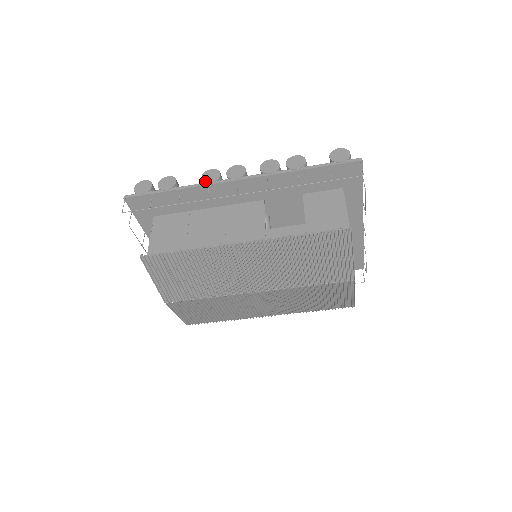
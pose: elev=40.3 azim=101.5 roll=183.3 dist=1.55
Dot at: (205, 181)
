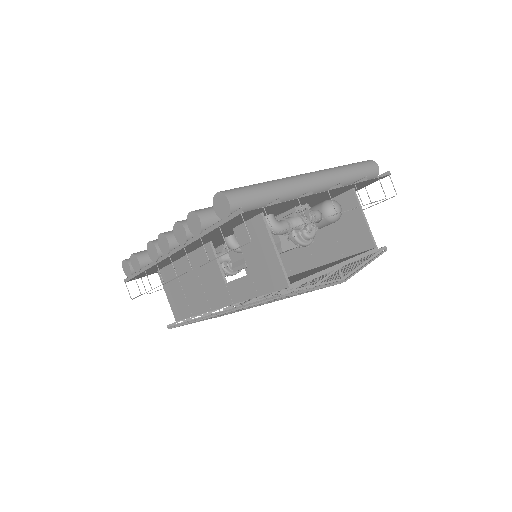
Dot at: (152, 260)
